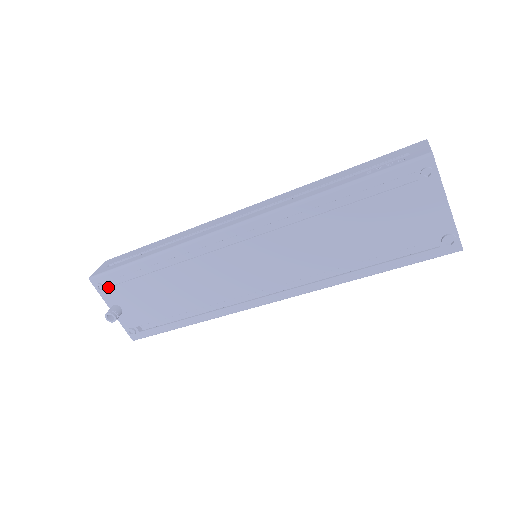
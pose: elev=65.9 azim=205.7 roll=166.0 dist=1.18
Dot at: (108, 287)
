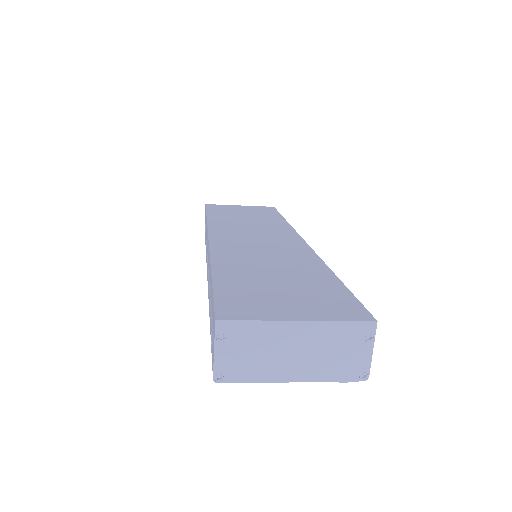
Dot at: occluded
